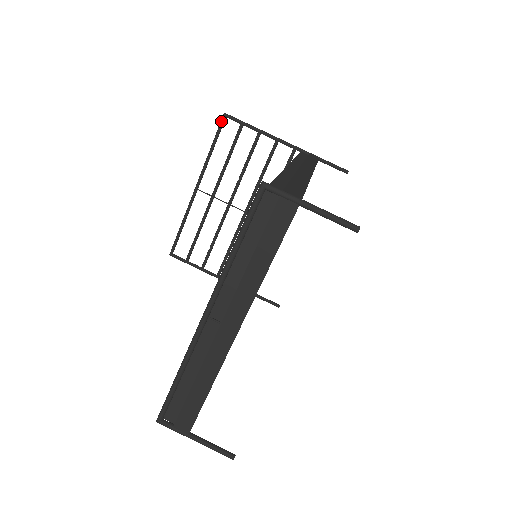
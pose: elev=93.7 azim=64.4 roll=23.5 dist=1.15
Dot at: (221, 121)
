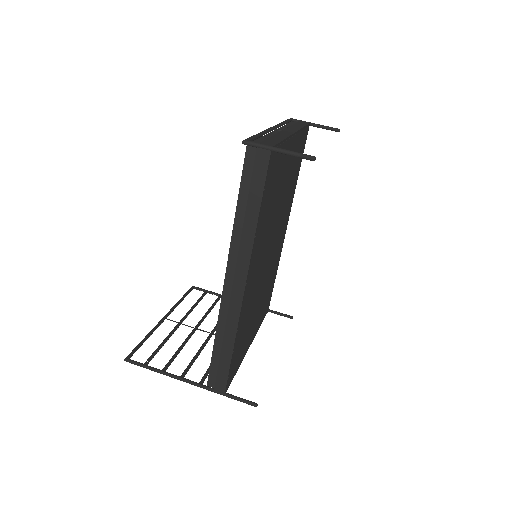
Dot at: (190, 288)
